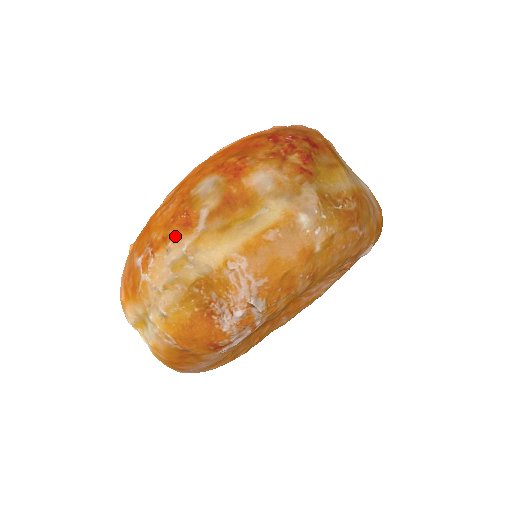
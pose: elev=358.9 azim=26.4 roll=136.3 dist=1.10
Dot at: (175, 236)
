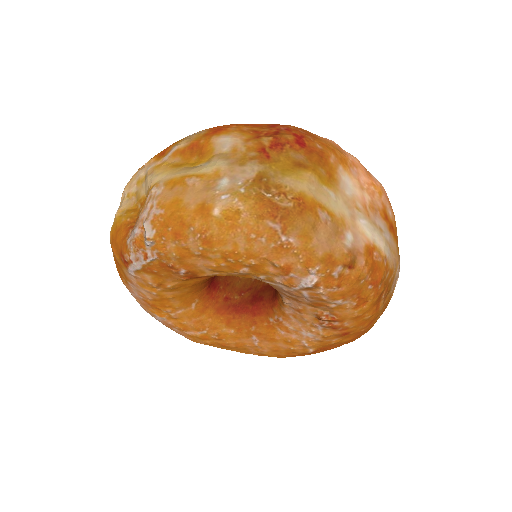
Dot at: (152, 159)
